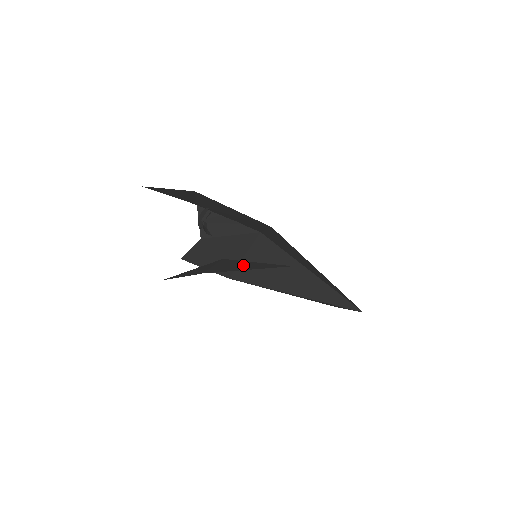
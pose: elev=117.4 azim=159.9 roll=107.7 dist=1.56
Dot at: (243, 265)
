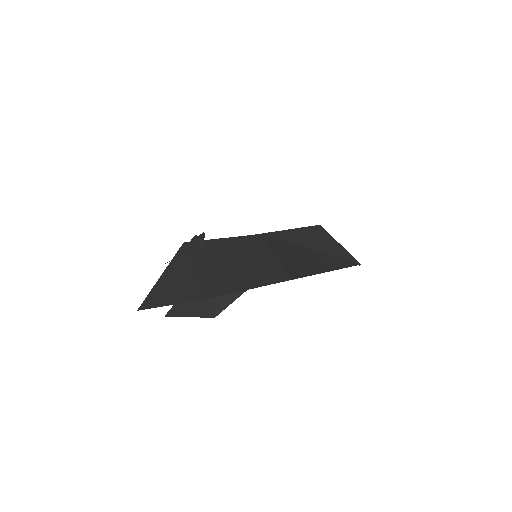
Dot at: occluded
